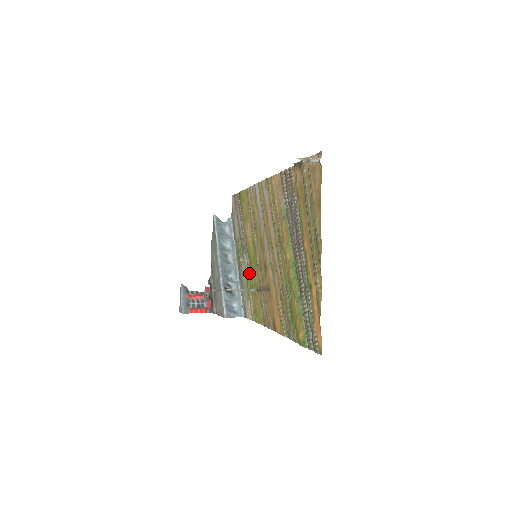
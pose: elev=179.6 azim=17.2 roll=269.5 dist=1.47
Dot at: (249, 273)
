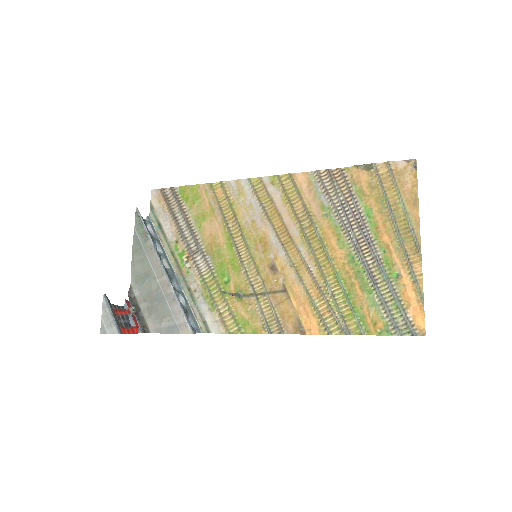
Dot at: (216, 279)
